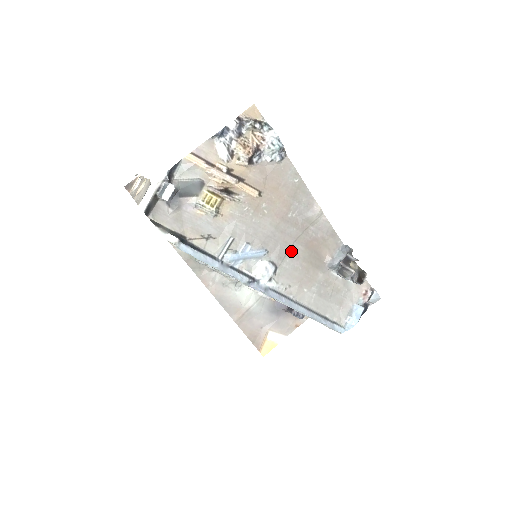
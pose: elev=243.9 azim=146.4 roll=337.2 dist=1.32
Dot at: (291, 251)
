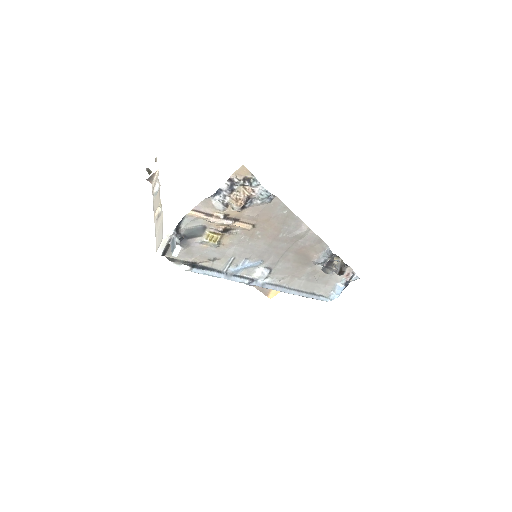
Dot at: (283, 258)
